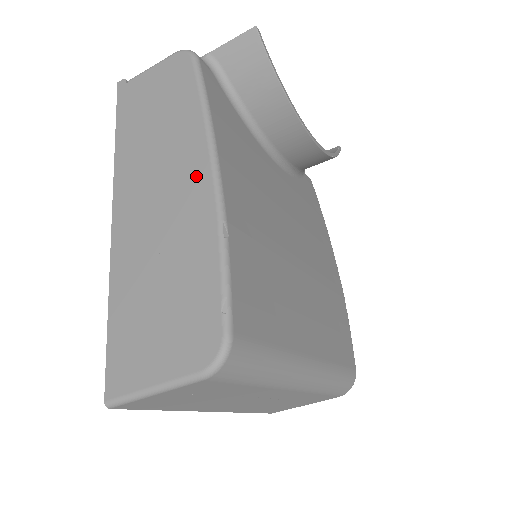
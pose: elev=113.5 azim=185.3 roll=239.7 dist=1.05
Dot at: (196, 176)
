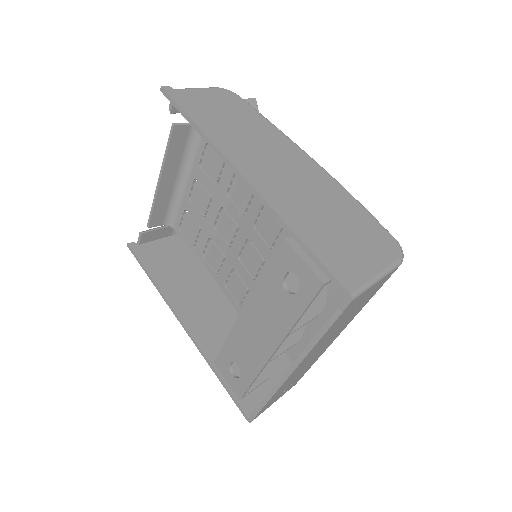
Dot at: (303, 160)
